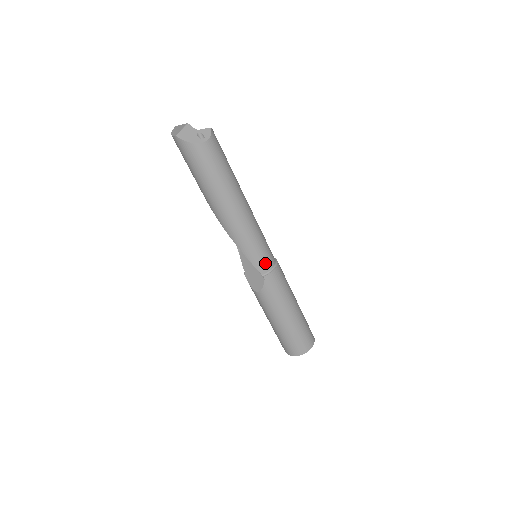
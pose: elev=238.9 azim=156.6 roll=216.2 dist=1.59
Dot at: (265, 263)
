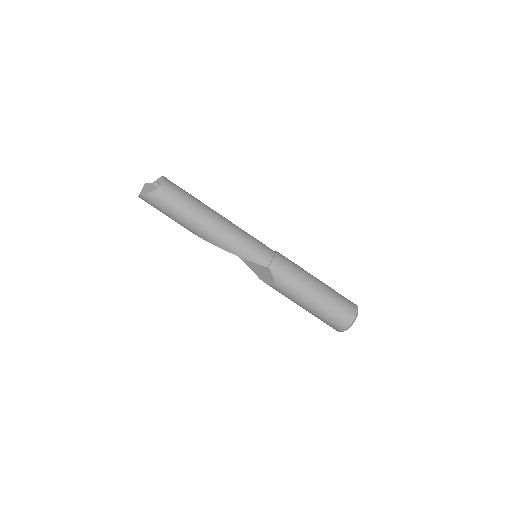
Dot at: (263, 256)
